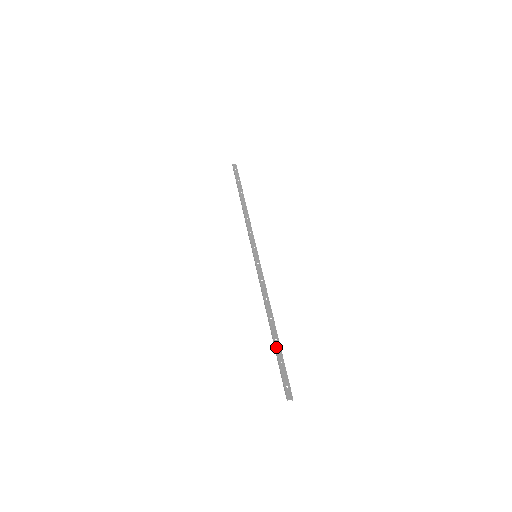
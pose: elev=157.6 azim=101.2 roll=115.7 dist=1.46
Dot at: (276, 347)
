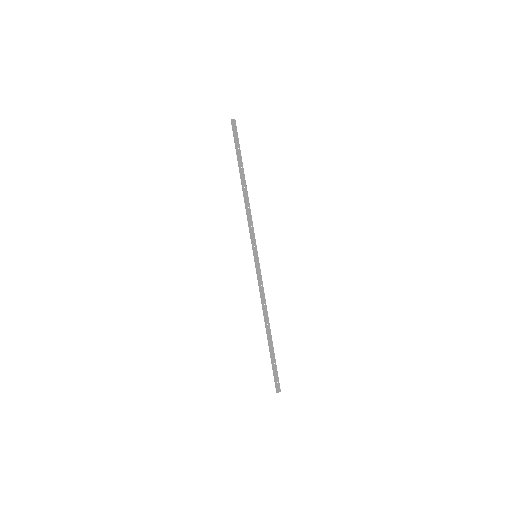
Dot at: (271, 351)
